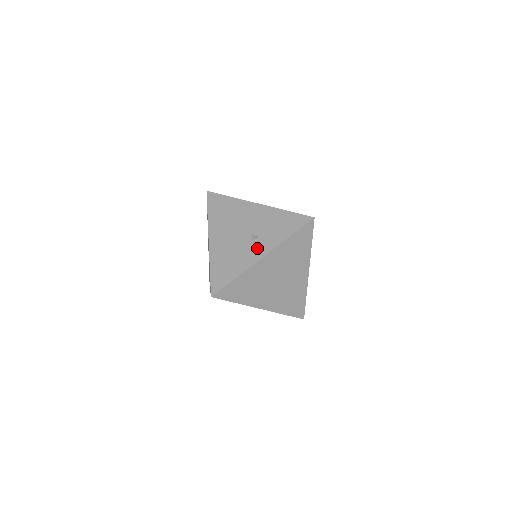
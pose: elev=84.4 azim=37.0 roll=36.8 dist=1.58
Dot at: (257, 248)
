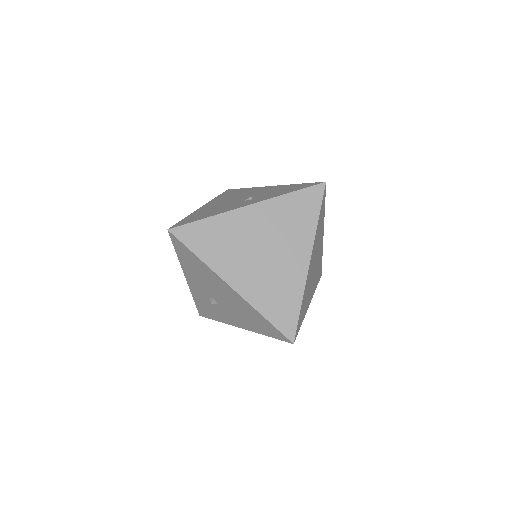
Dot at: (246, 202)
